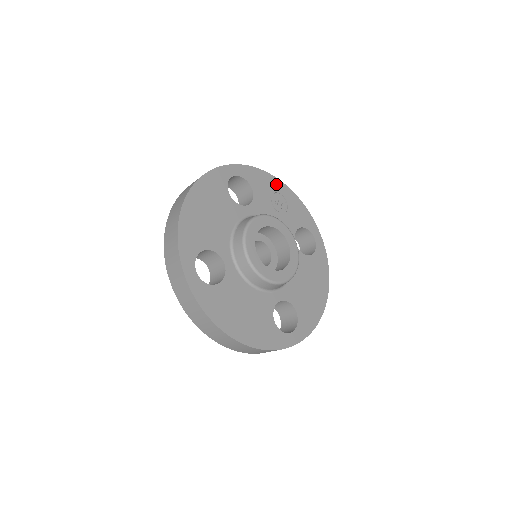
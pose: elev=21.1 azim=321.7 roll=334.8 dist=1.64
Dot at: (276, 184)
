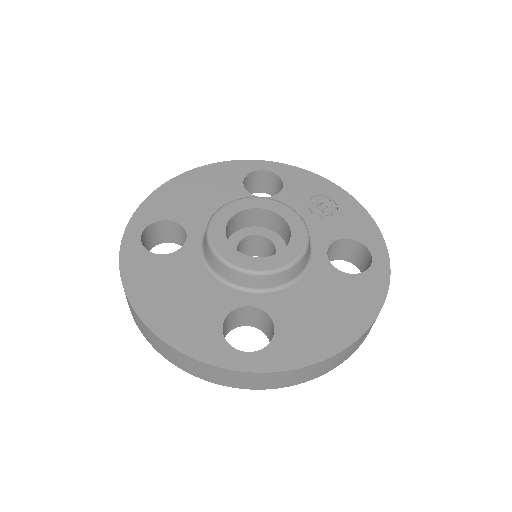
Dot at: (329, 188)
